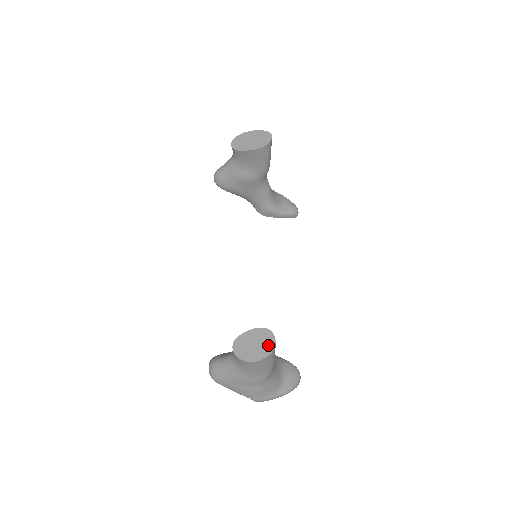
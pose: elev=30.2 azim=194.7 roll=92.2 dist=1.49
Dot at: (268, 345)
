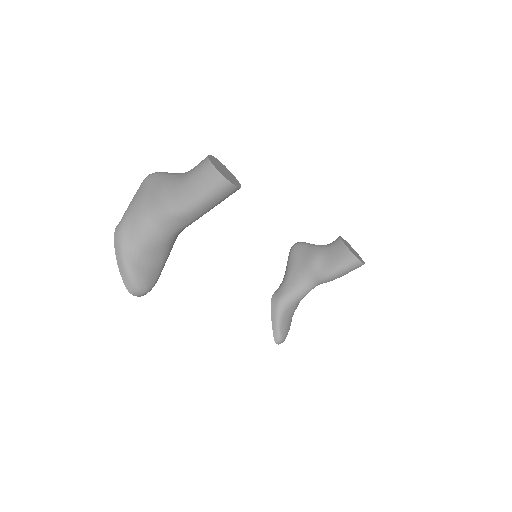
Dot at: (230, 179)
